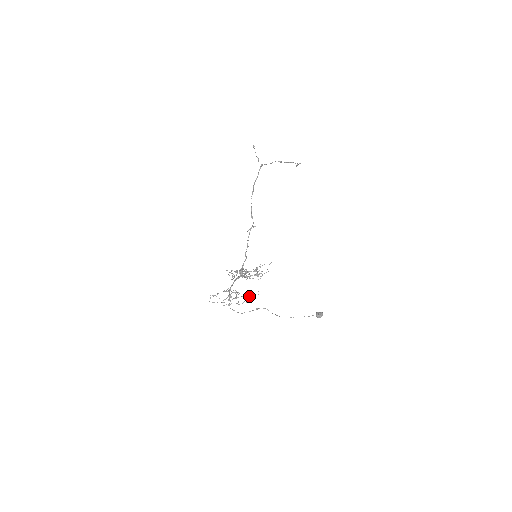
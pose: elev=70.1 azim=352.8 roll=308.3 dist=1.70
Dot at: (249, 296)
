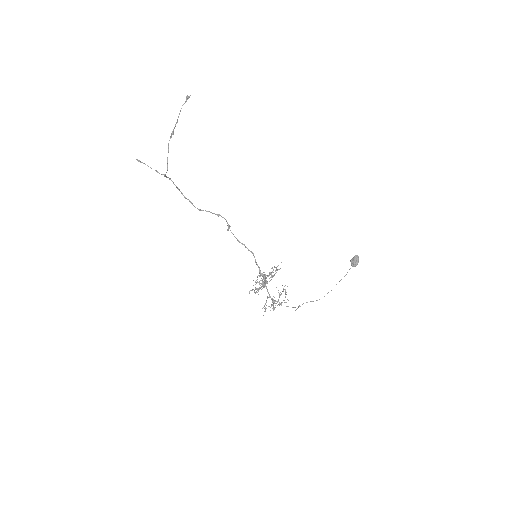
Dot at: occluded
